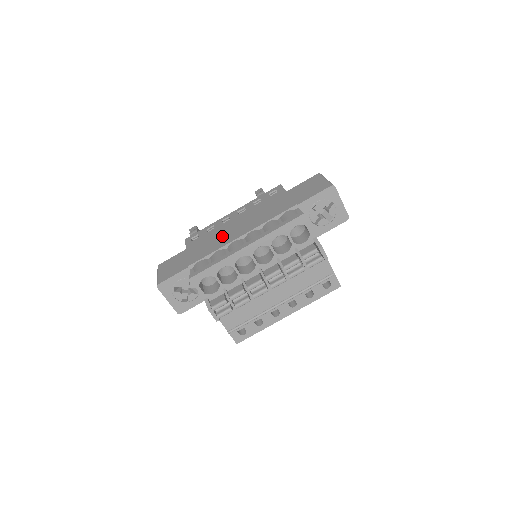
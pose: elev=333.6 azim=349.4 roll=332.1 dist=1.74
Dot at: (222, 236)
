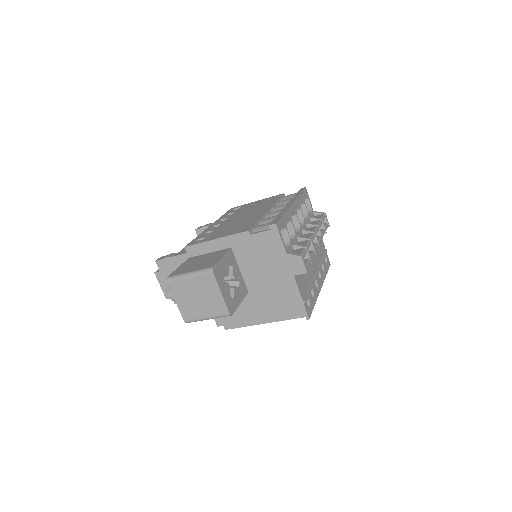
Dot at: (243, 220)
